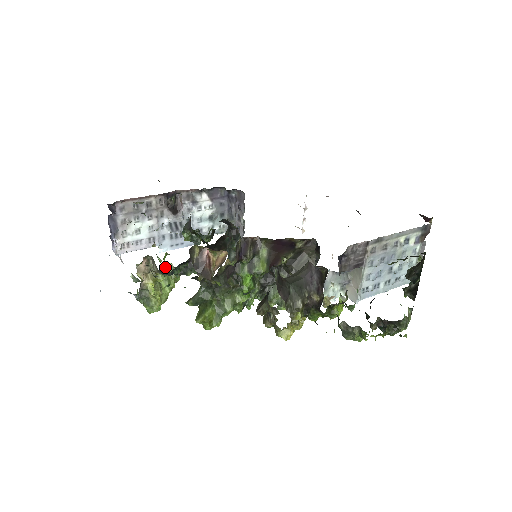
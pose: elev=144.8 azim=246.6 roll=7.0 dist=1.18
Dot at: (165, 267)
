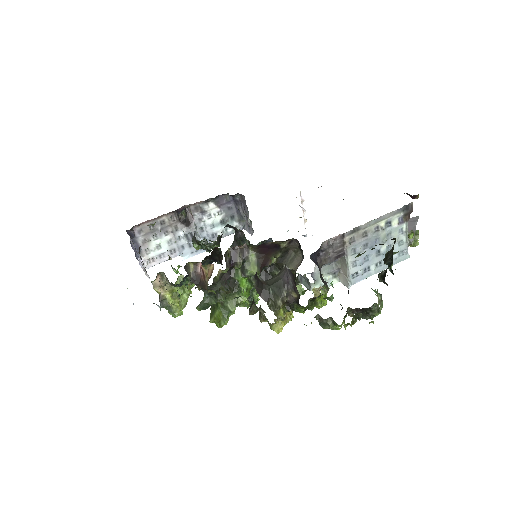
Dot at: (178, 278)
